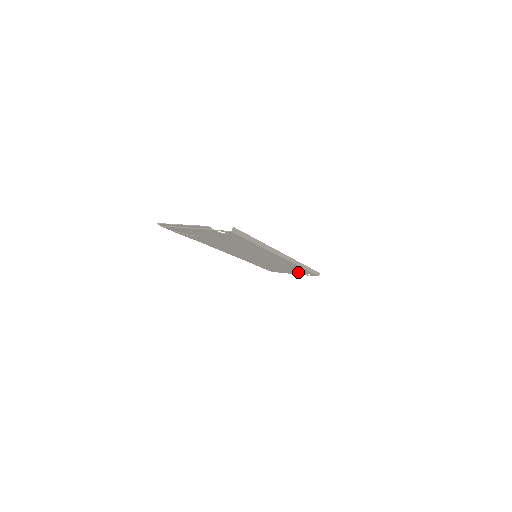
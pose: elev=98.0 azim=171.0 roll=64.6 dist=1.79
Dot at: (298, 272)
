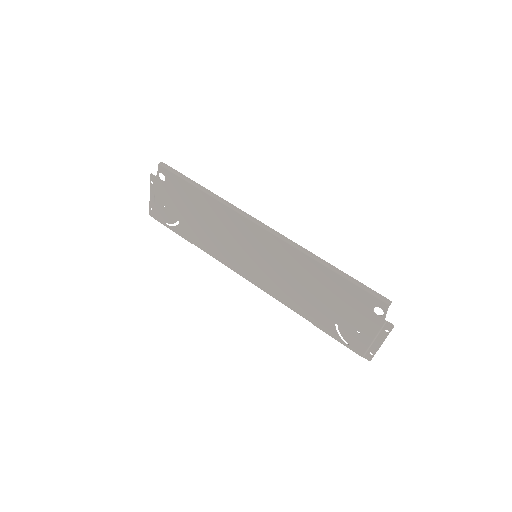
Dot at: (360, 310)
